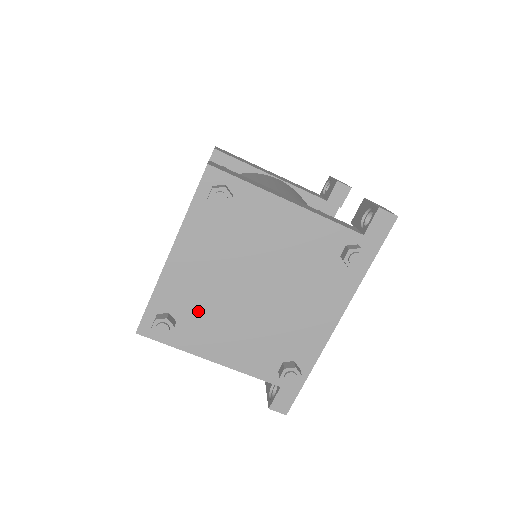
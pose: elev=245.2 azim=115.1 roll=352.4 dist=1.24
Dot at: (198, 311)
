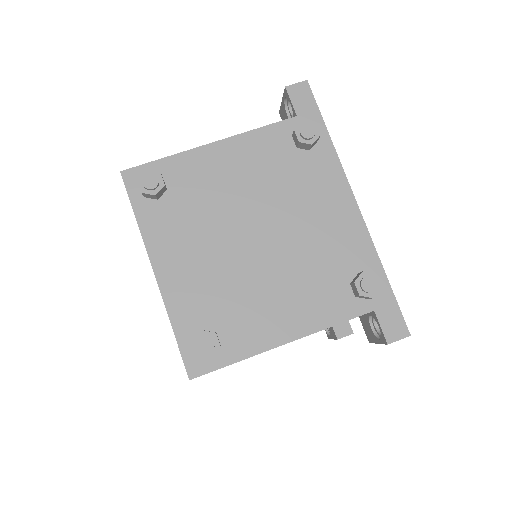
Dot at: (226, 304)
